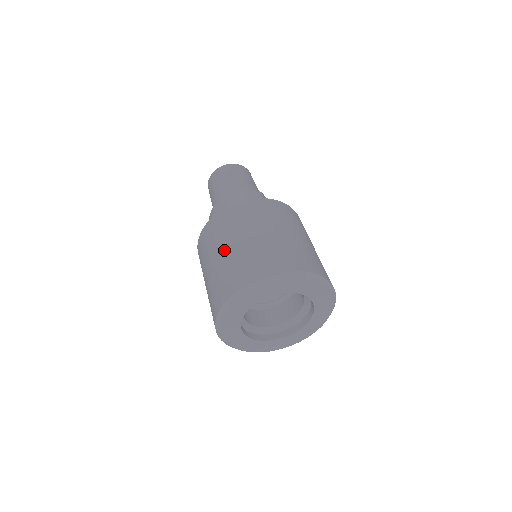
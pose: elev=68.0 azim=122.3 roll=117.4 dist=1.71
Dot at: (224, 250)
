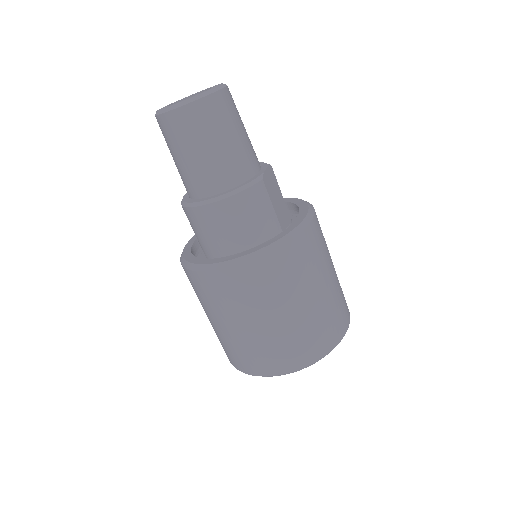
Dot at: (238, 327)
